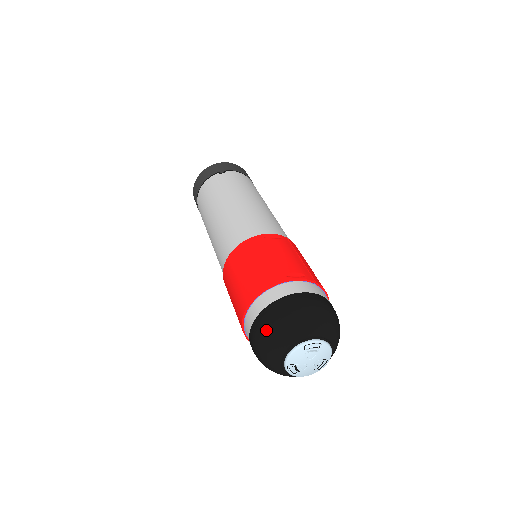
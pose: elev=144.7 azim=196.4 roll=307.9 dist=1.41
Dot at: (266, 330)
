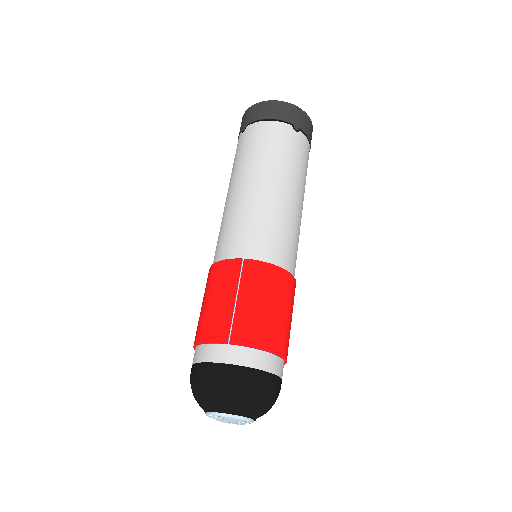
Dot at: occluded
